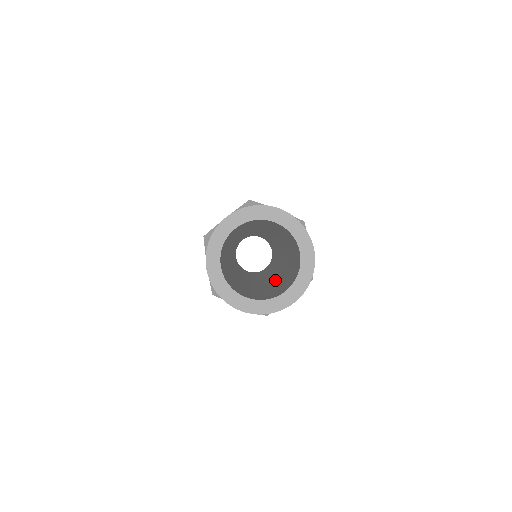
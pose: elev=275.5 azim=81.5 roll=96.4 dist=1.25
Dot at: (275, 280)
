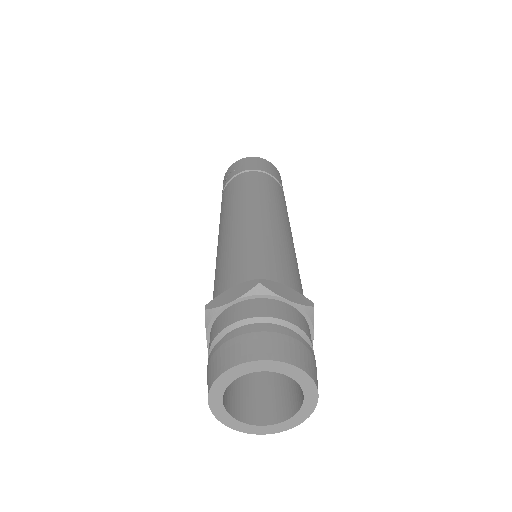
Dot at: occluded
